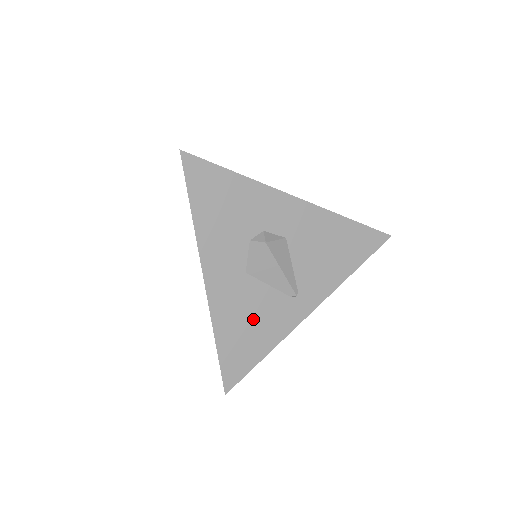
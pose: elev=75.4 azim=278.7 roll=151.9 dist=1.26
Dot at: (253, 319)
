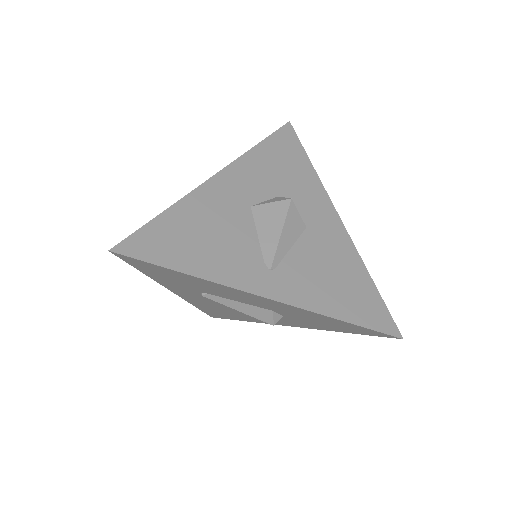
Dot at: (215, 237)
